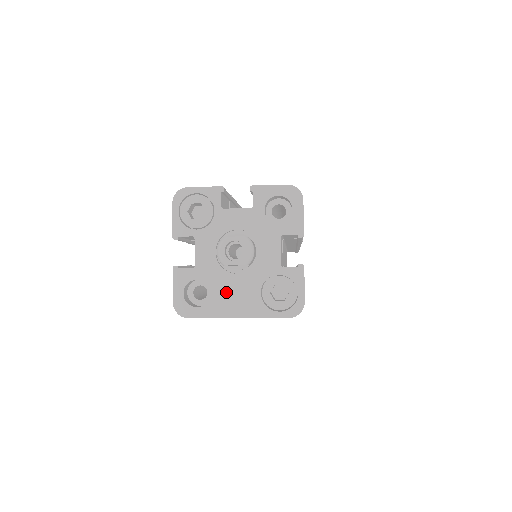
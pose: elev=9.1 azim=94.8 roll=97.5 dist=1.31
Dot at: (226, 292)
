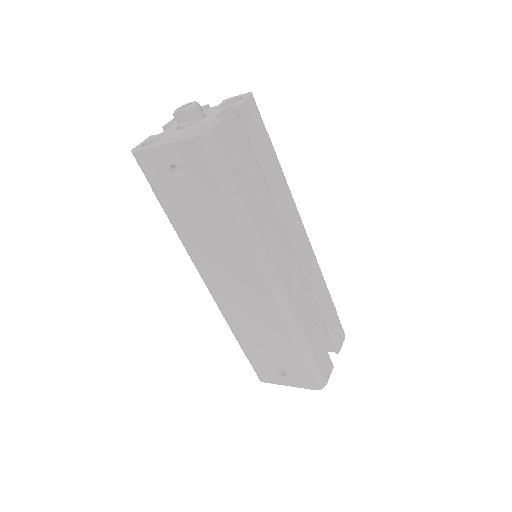
Dot at: (168, 137)
